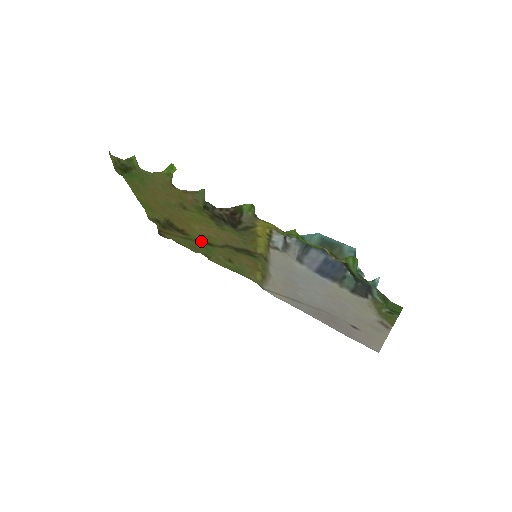
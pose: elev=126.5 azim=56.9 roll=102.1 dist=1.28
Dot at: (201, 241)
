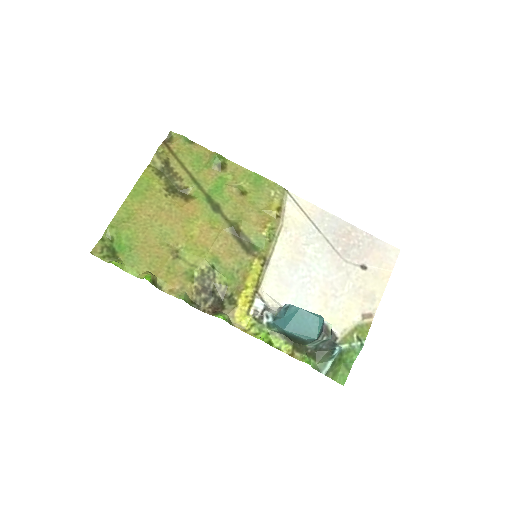
Dot at: (208, 201)
